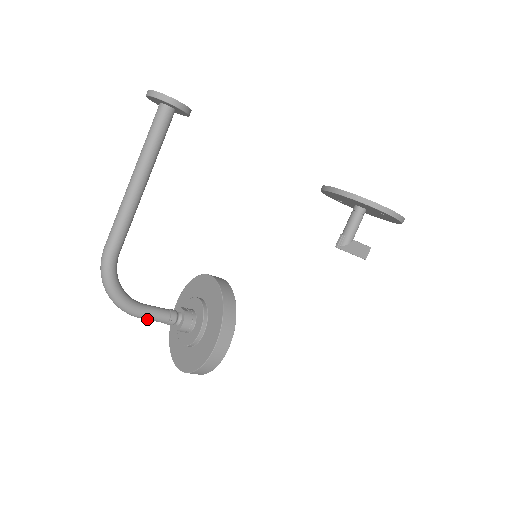
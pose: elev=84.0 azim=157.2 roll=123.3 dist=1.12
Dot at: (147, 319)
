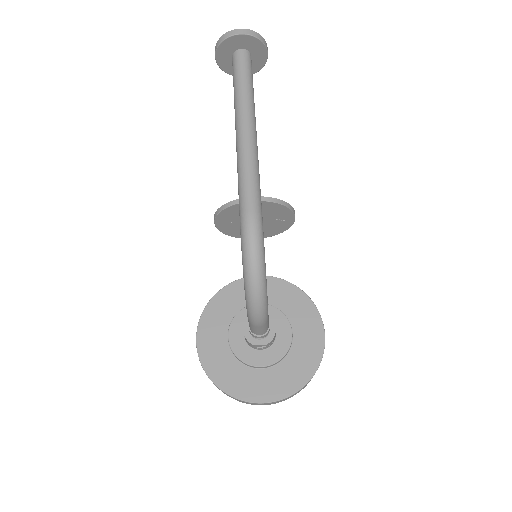
Dot at: (265, 326)
